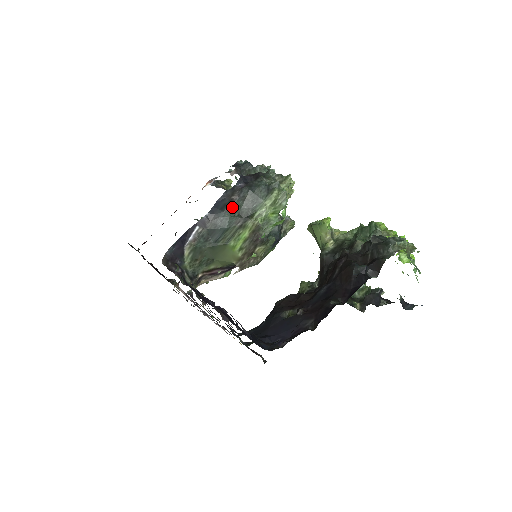
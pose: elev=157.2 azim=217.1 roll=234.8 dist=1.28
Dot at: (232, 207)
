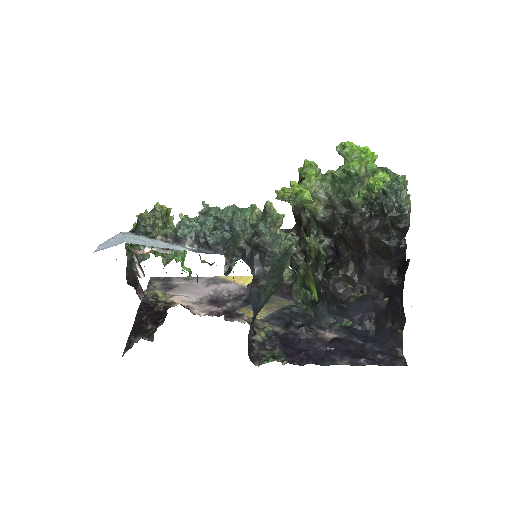
Dot at: (266, 290)
